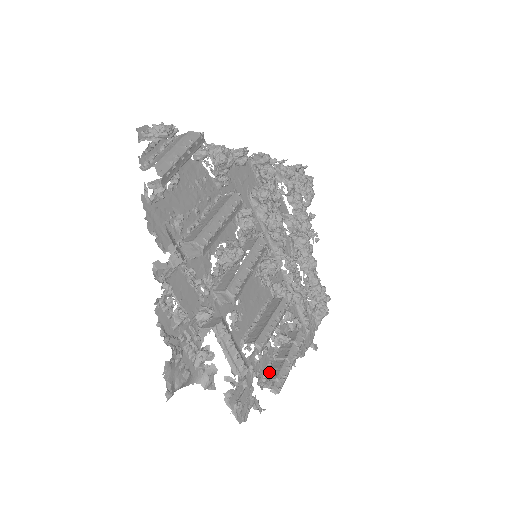
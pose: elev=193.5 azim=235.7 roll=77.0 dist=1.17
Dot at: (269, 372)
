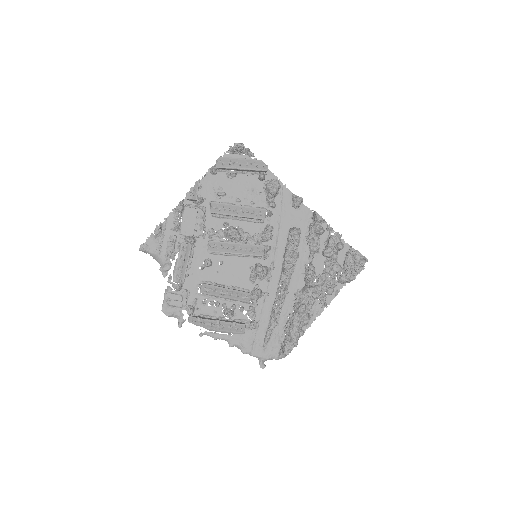
Dot at: (204, 317)
